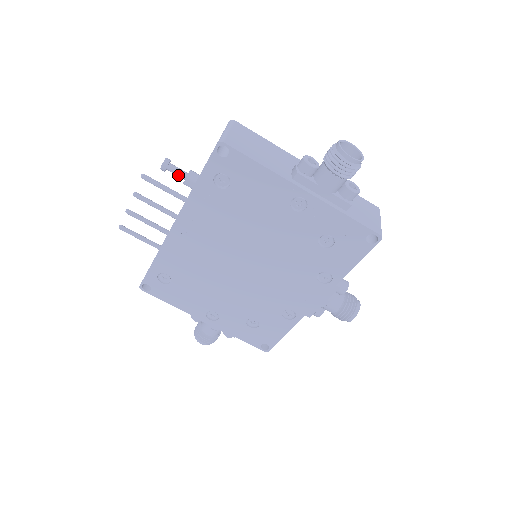
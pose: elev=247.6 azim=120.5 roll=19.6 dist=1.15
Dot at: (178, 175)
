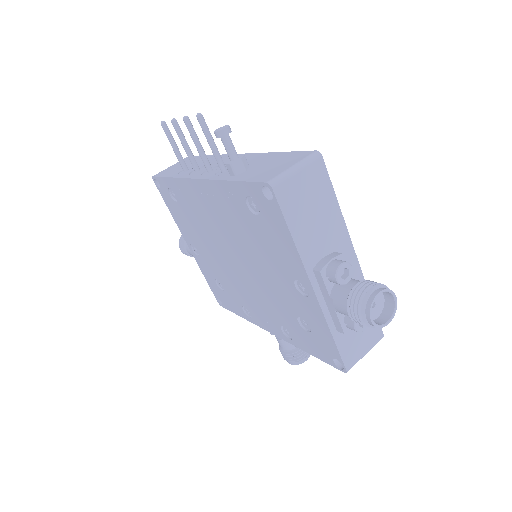
Dot at: (227, 152)
